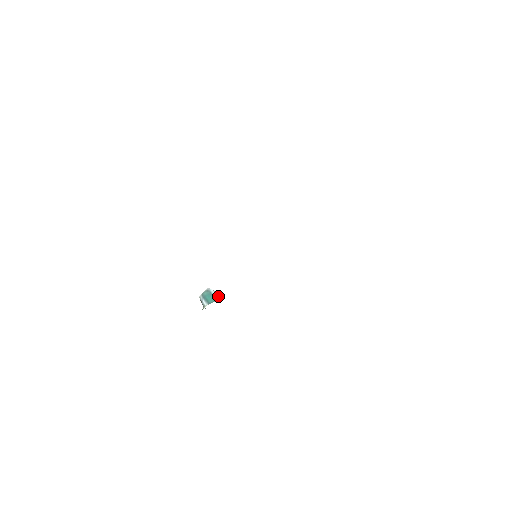
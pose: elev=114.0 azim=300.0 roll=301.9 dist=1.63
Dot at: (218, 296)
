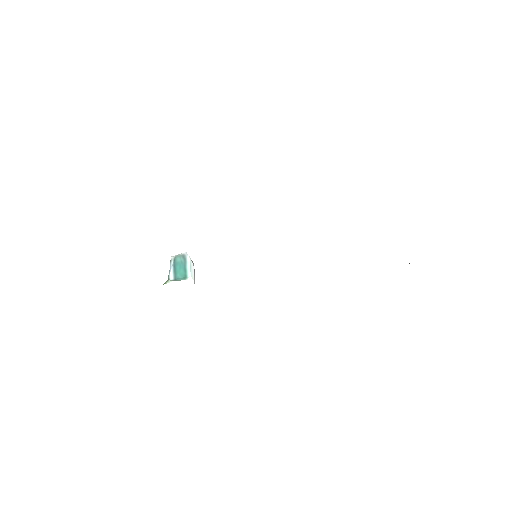
Dot at: (192, 272)
